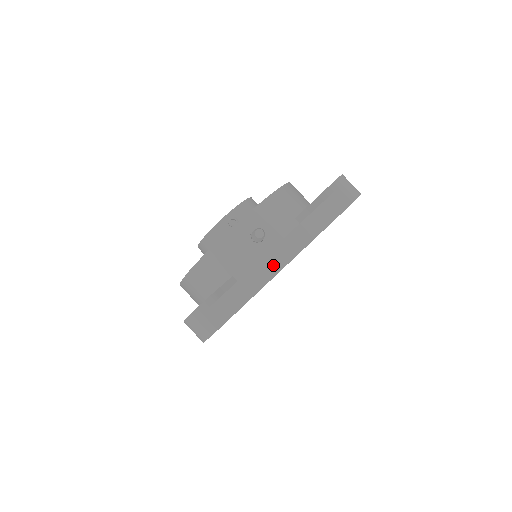
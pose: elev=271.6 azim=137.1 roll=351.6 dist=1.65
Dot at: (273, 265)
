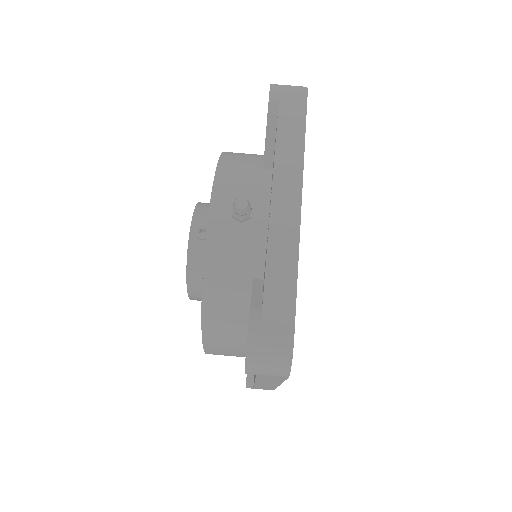
Dot at: (287, 221)
